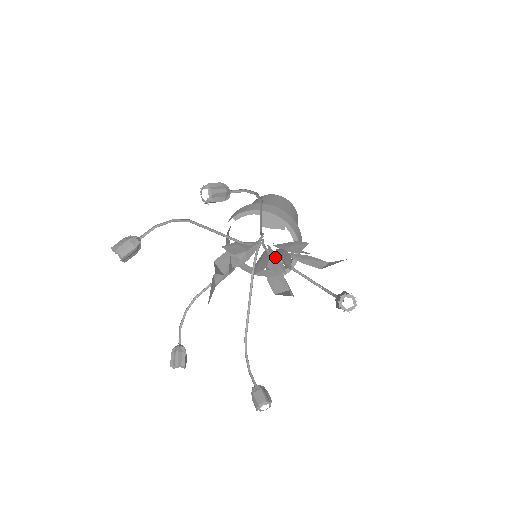
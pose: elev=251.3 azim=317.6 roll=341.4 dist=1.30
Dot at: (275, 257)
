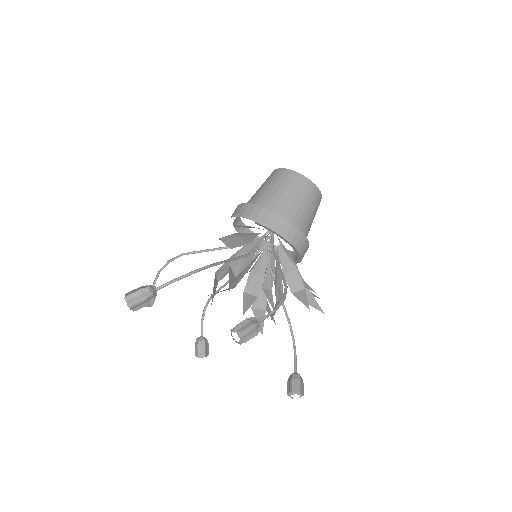
Dot at: (271, 269)
